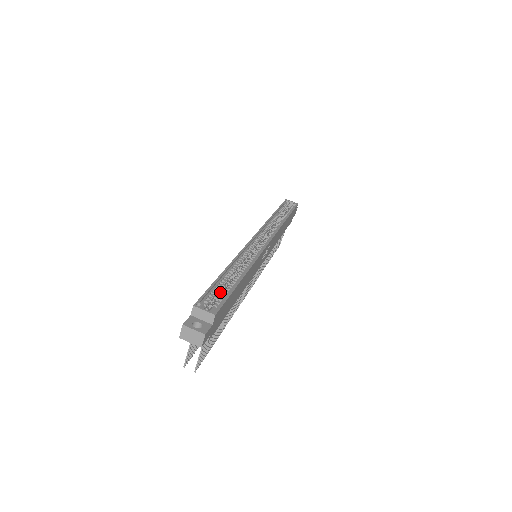
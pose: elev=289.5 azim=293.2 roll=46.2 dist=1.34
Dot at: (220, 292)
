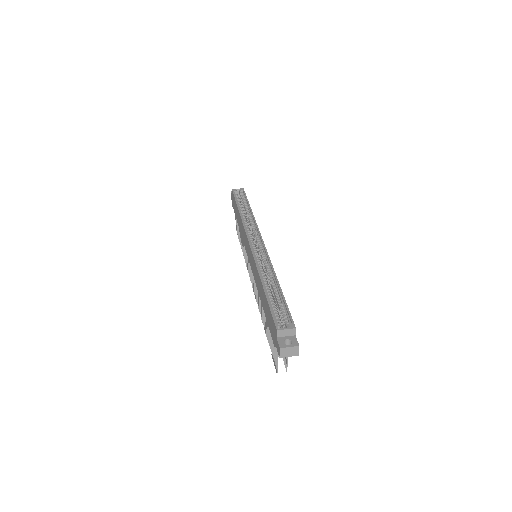
Dot at: (275, 306)
